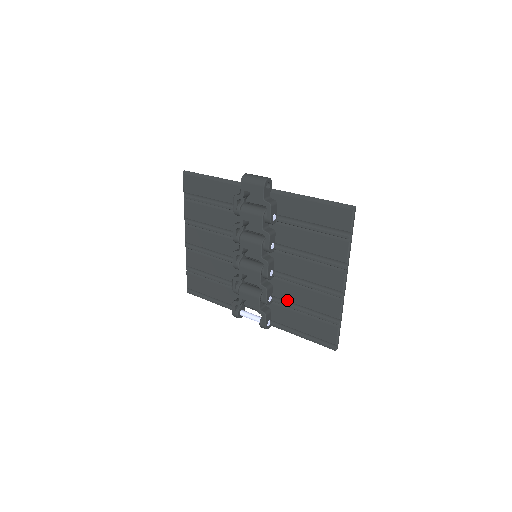
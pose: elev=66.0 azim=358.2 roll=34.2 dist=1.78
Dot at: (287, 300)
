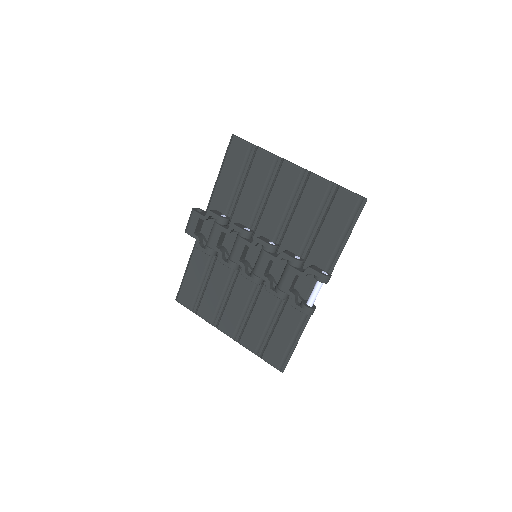
Dot at: (303, 239)
